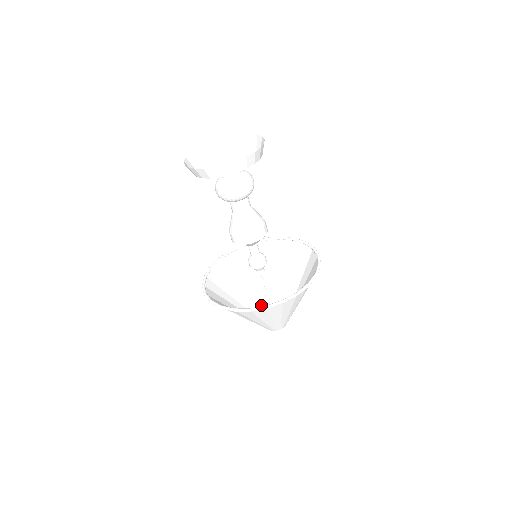
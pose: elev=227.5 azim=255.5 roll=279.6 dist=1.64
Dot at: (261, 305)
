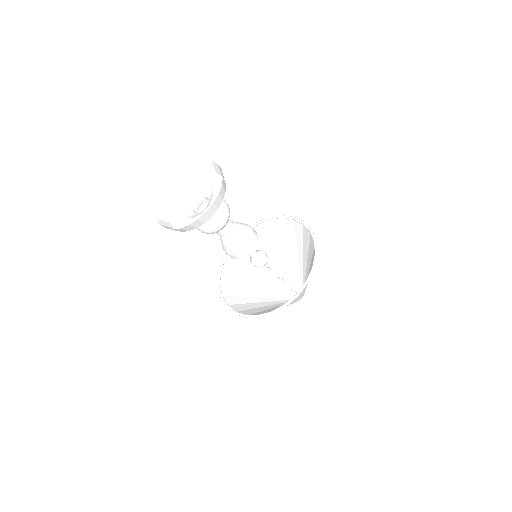
Dot at: (276, 282)
